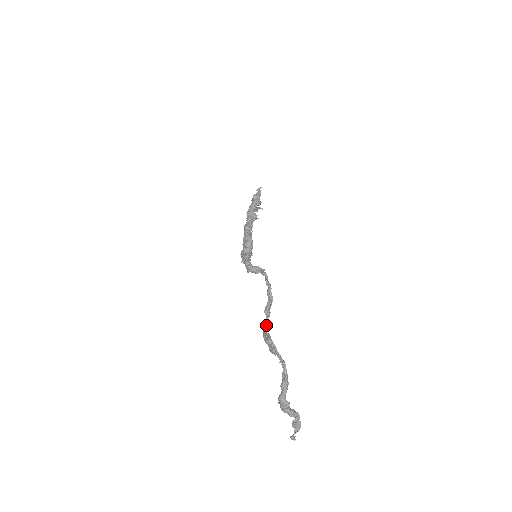
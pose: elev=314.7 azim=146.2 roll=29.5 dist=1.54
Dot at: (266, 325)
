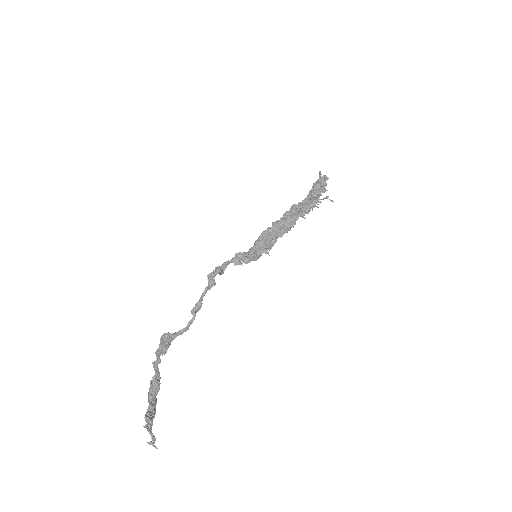
Dot at: (186, 326)
